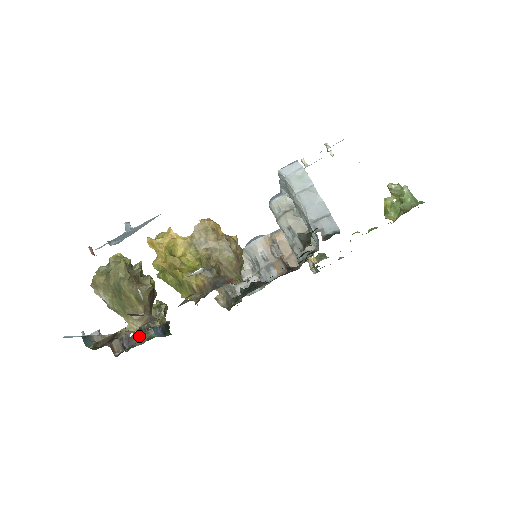
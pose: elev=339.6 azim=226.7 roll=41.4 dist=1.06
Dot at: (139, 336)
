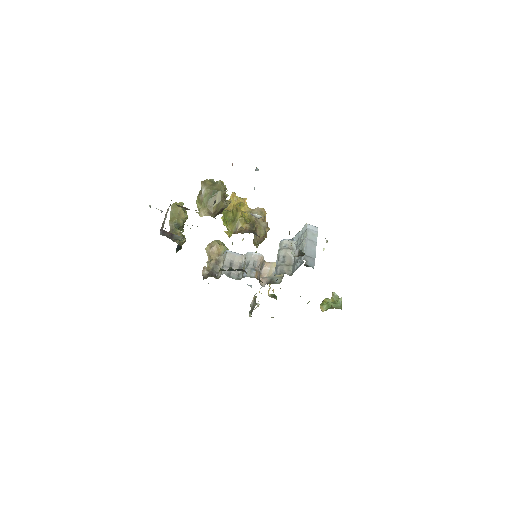
Dot at: (172, 235)
